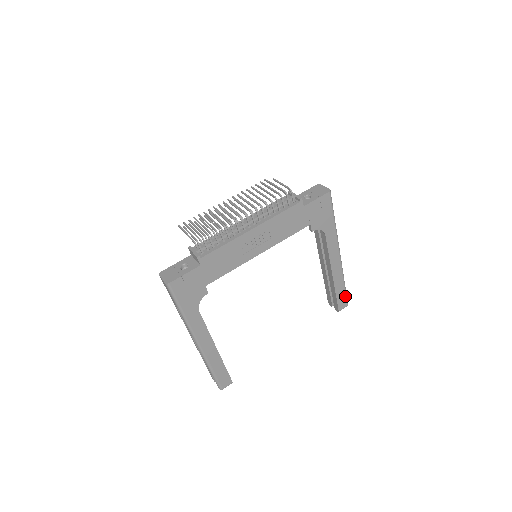
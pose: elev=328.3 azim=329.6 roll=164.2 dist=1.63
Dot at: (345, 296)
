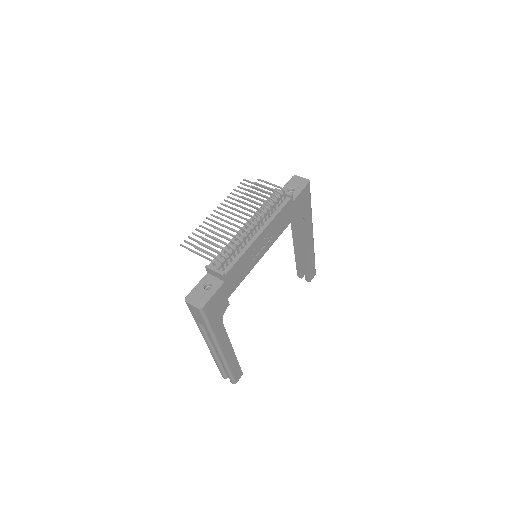
Dot at: (314, 267)
